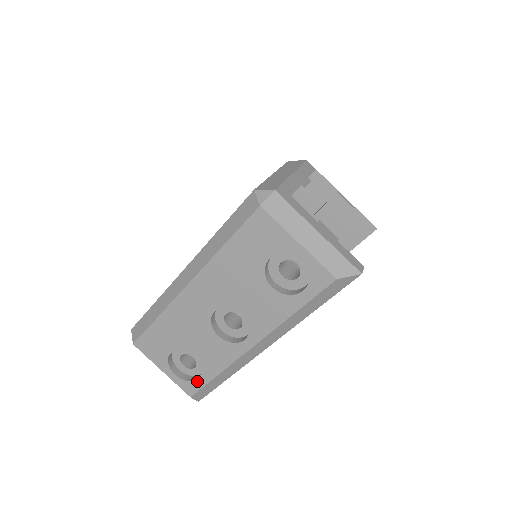
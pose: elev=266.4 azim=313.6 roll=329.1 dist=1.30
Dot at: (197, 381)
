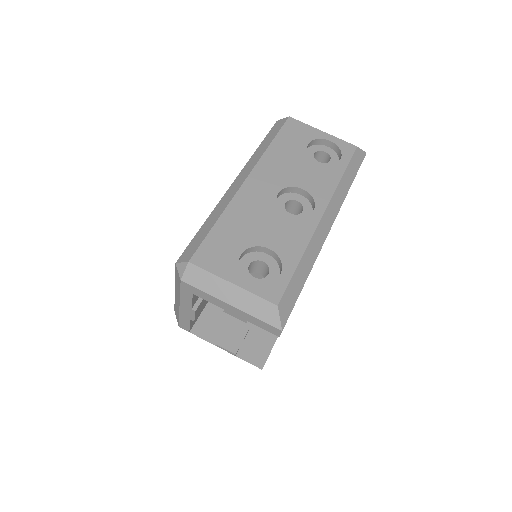
Dot at: (280, 277)
